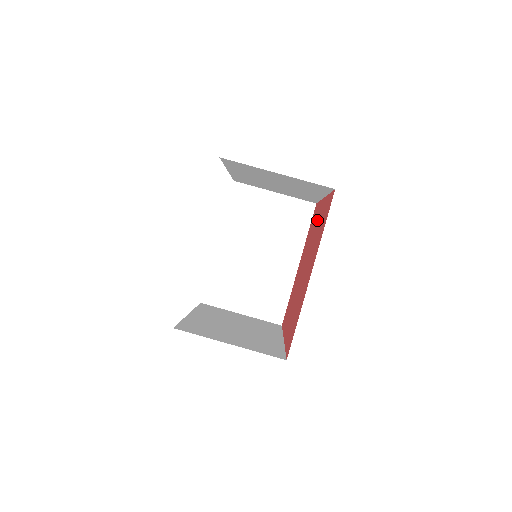
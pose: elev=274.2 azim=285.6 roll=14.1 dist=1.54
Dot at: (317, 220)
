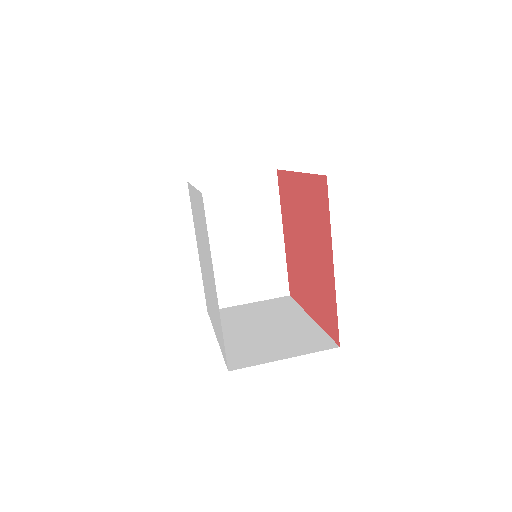
Dot at: (289, 241)
